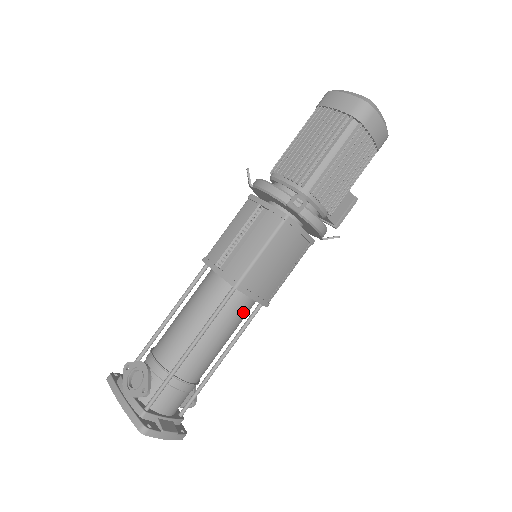
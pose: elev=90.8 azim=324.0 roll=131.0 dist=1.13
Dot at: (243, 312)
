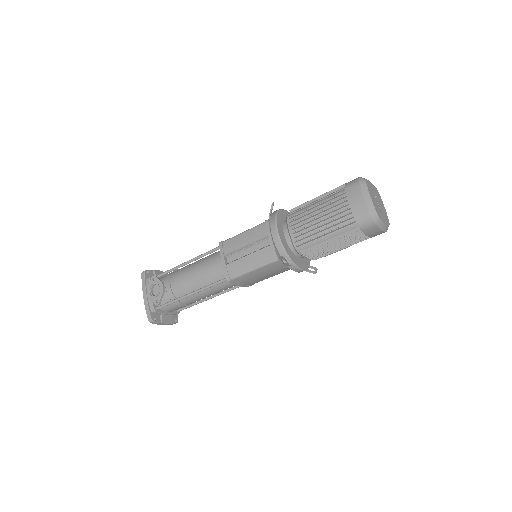
Dot at: (232, 286)
